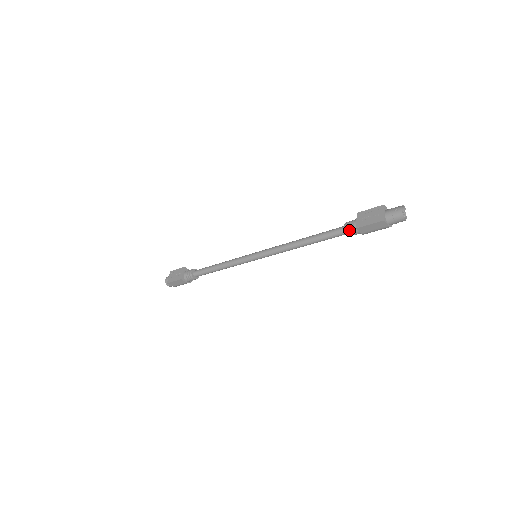
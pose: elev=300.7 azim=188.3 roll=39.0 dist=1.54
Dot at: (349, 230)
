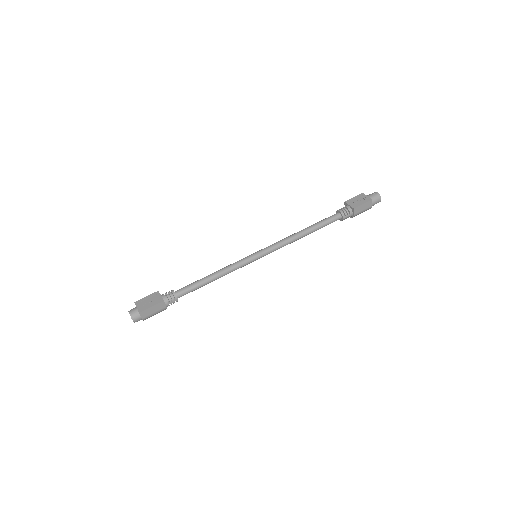
Dot at: (345, 213)
